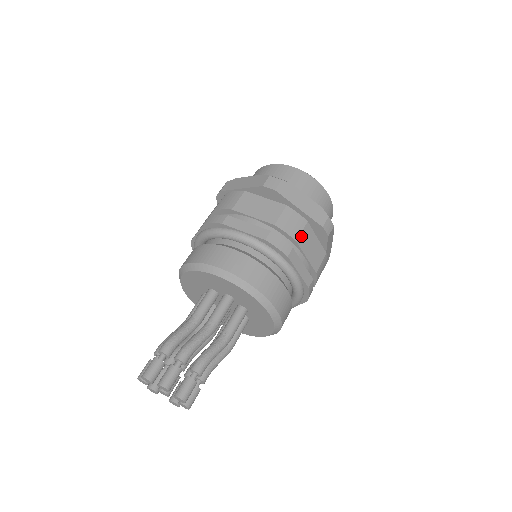
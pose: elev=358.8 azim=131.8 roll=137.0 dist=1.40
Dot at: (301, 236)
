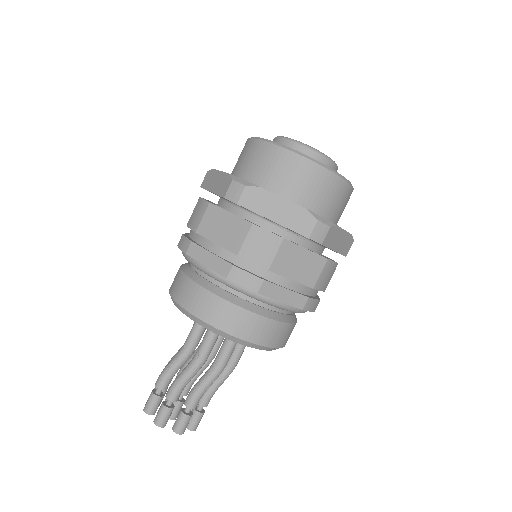
Dot at: (276, 260)
